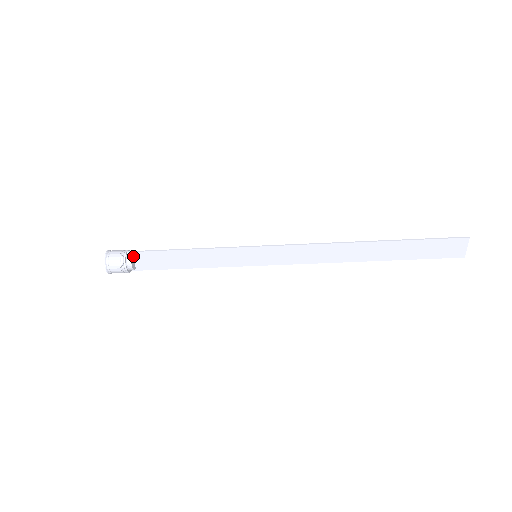
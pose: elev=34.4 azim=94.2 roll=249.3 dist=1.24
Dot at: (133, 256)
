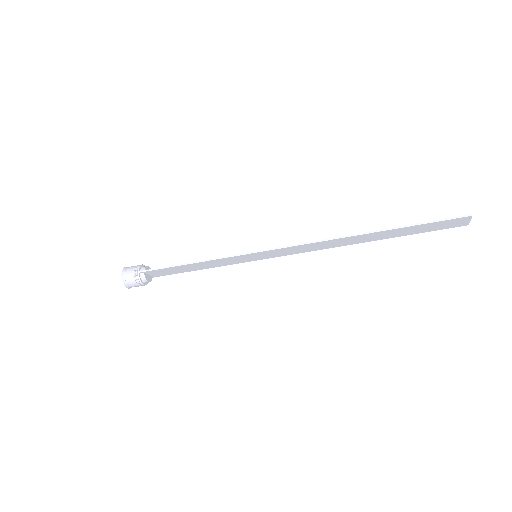
Dot at: (146, 273)
